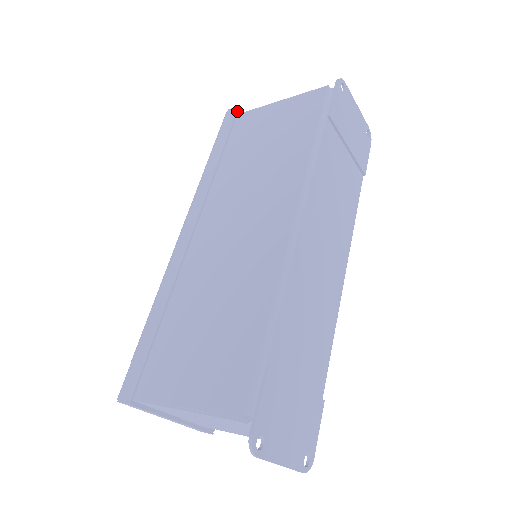
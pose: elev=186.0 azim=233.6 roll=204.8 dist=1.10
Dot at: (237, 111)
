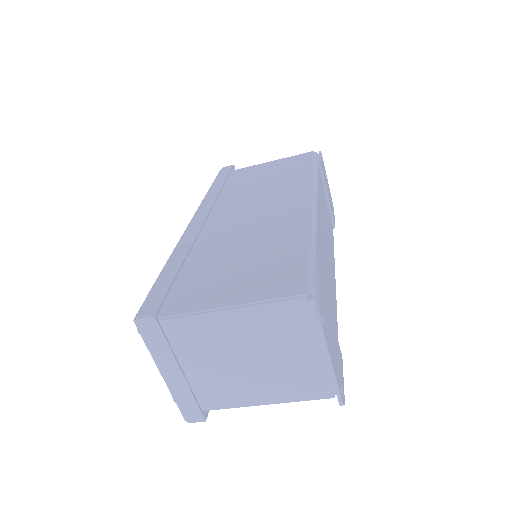
Dot at: (233, 167)
